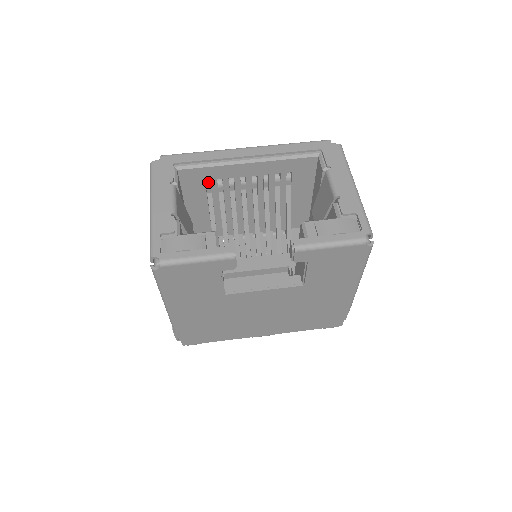
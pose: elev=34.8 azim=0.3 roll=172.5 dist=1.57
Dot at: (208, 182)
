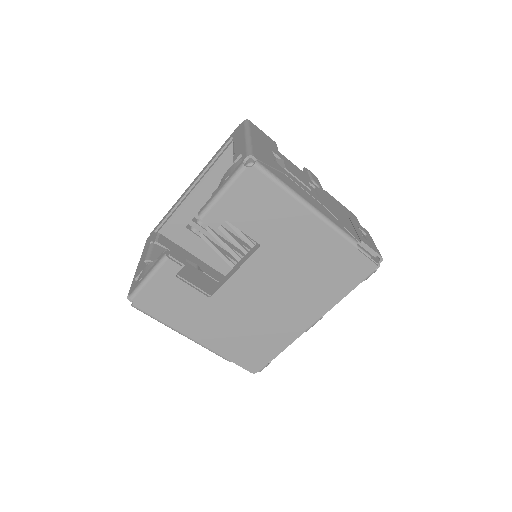
Dot at: (192, 227)
